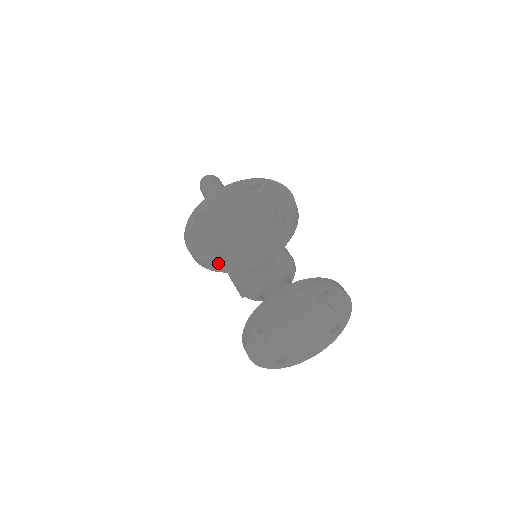
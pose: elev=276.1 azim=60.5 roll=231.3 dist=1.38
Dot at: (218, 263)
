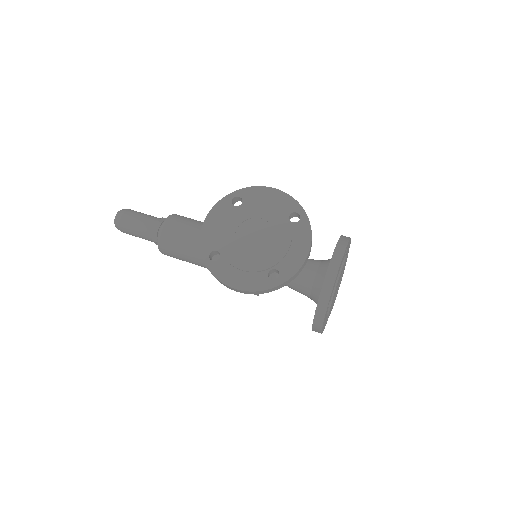
Dot at: (280, 282)
